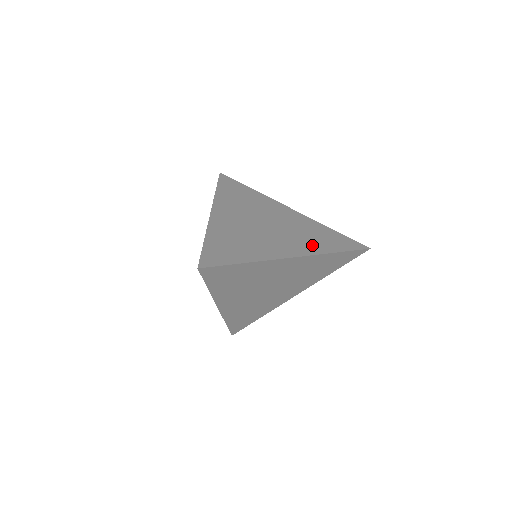
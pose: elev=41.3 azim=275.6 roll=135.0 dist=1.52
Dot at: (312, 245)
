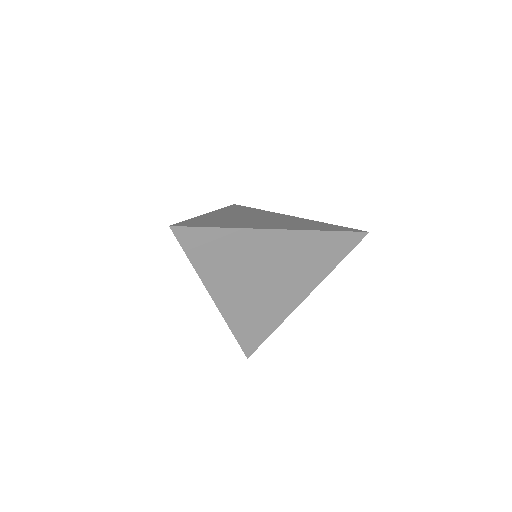
Dot at: (301, 227)
